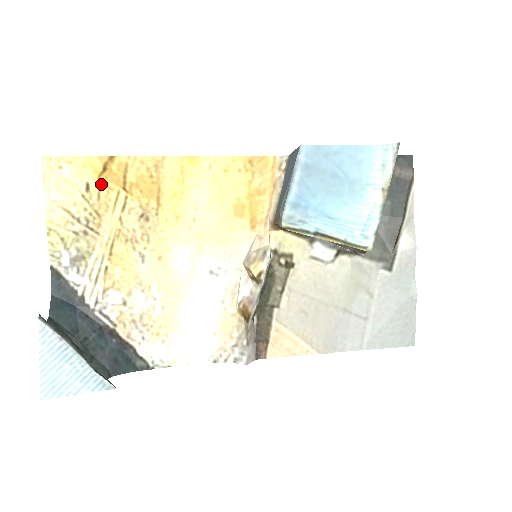
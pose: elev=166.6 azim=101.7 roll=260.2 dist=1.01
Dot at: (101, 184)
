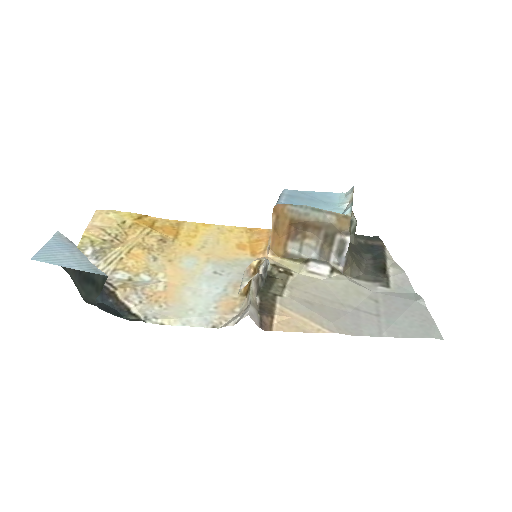
Dot at: (134, 223)
